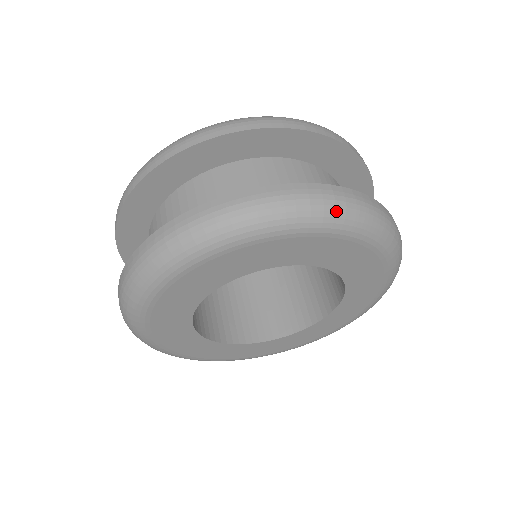
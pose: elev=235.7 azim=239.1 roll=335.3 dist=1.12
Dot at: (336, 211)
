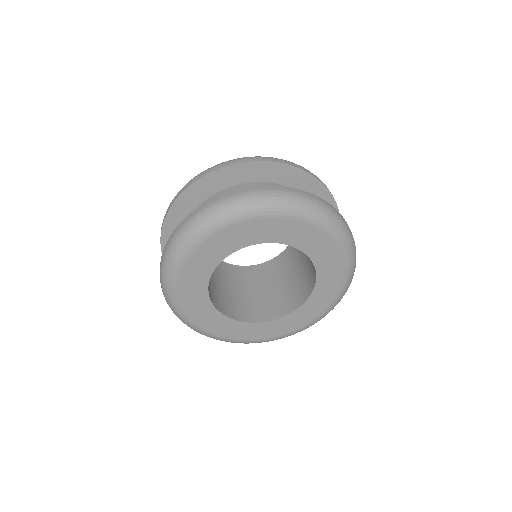
Dot at: (324, 212)
